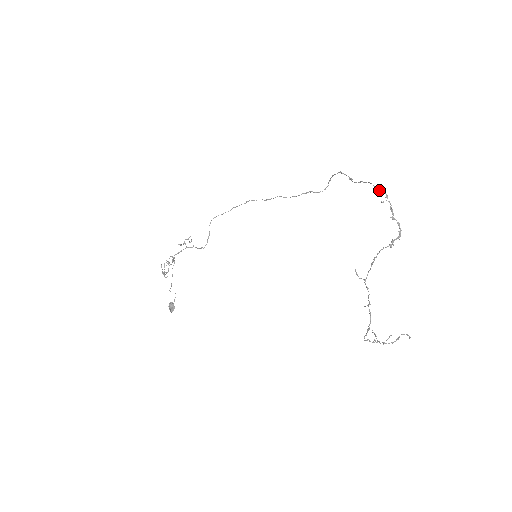
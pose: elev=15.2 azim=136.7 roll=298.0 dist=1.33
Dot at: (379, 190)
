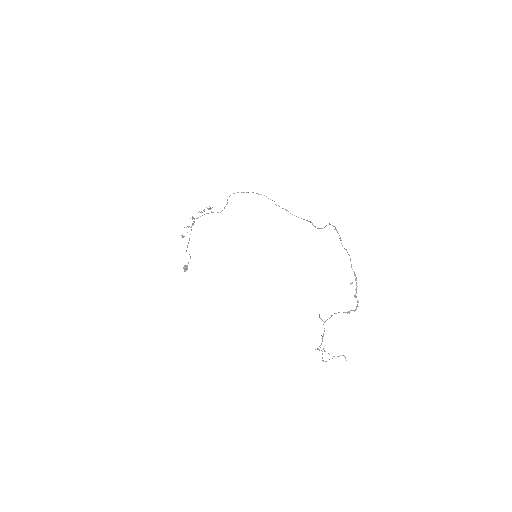
Dot at: (353, 271)
